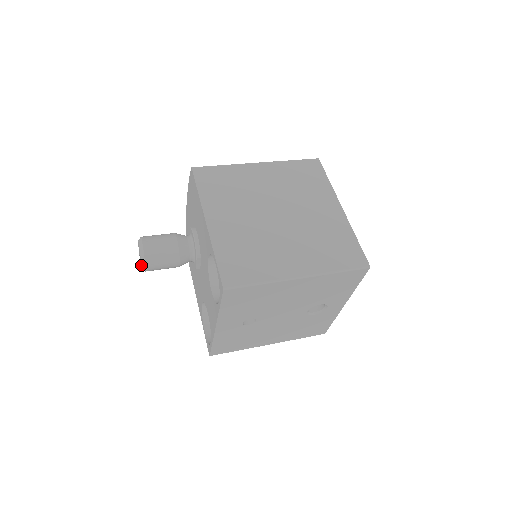
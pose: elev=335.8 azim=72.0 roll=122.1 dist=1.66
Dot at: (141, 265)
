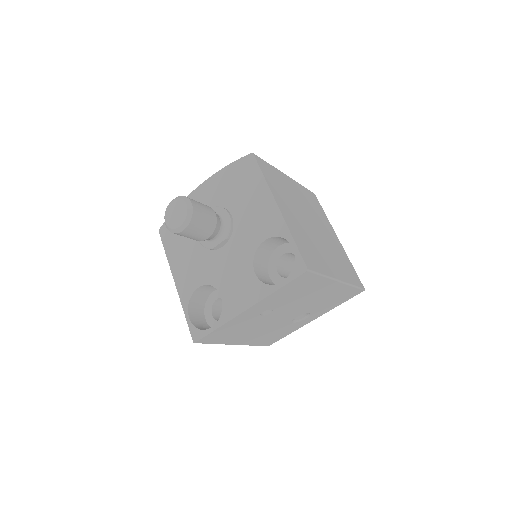
Dot at: (179, 225)
